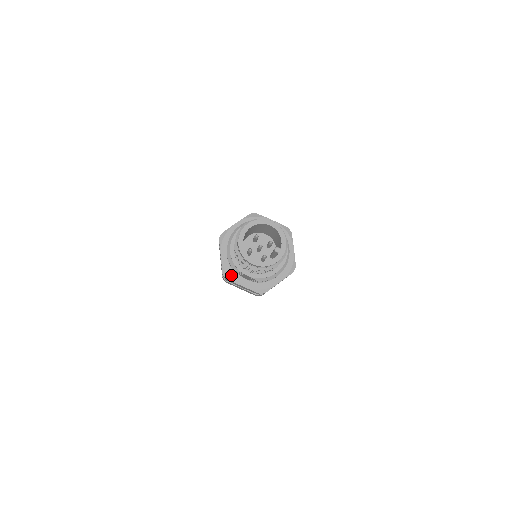
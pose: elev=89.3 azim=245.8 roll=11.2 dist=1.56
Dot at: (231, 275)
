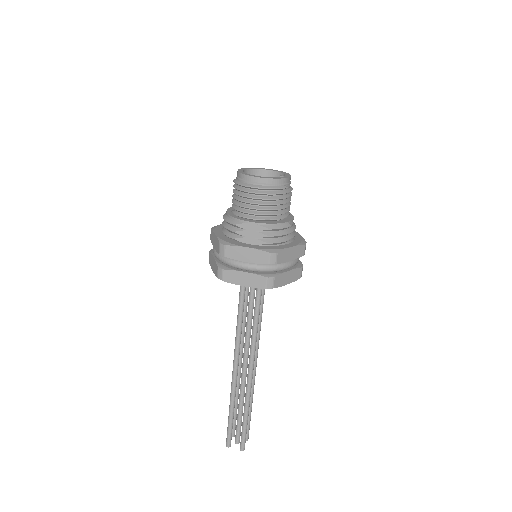
Dot at: (231, 242)
